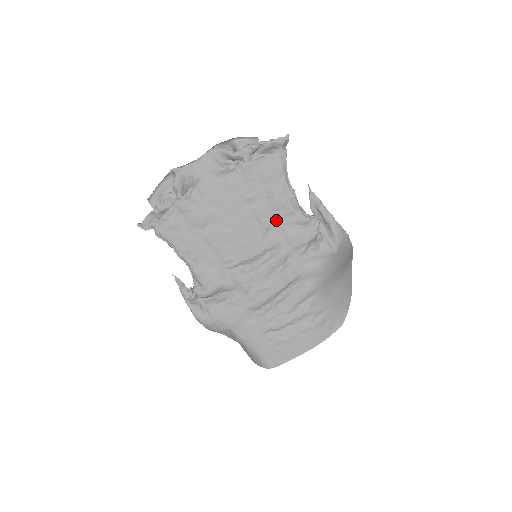
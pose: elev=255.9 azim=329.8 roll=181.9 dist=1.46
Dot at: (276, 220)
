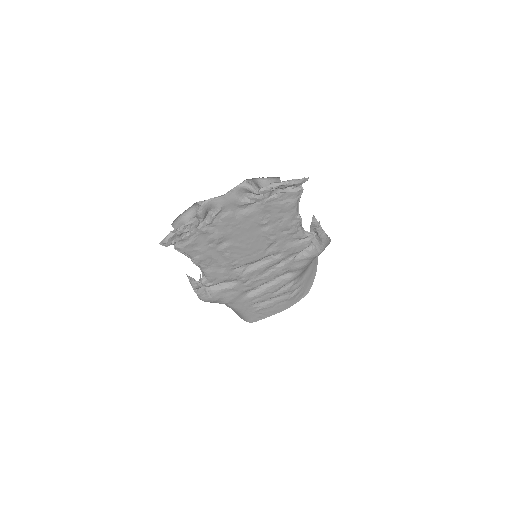
Dot at: (280, 237)
